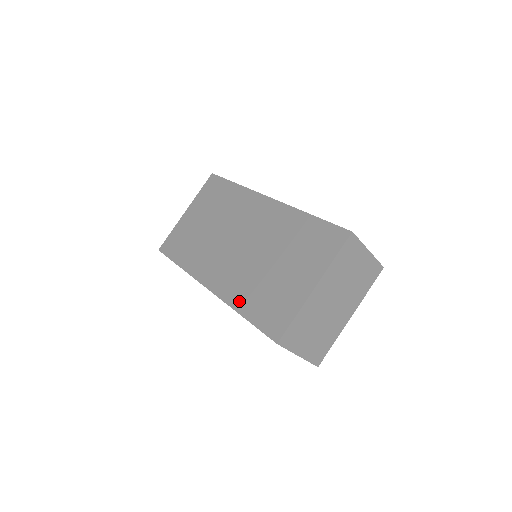
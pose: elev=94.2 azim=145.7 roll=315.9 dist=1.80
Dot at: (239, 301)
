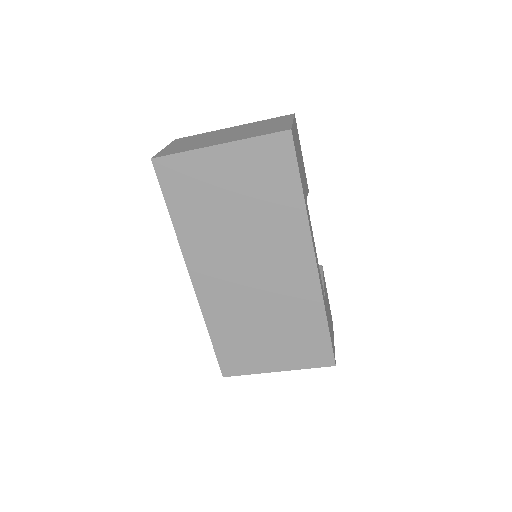
Dot at: (215, 324)
